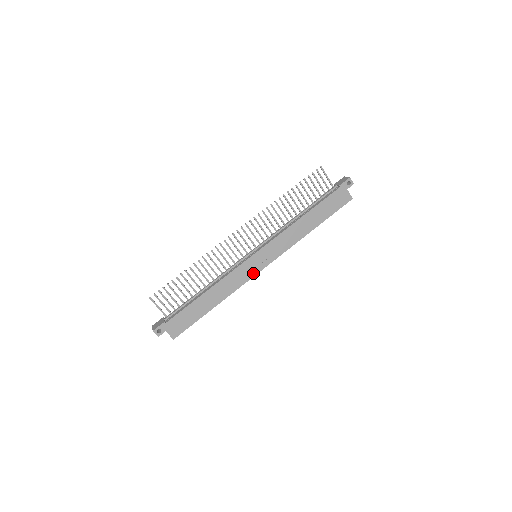
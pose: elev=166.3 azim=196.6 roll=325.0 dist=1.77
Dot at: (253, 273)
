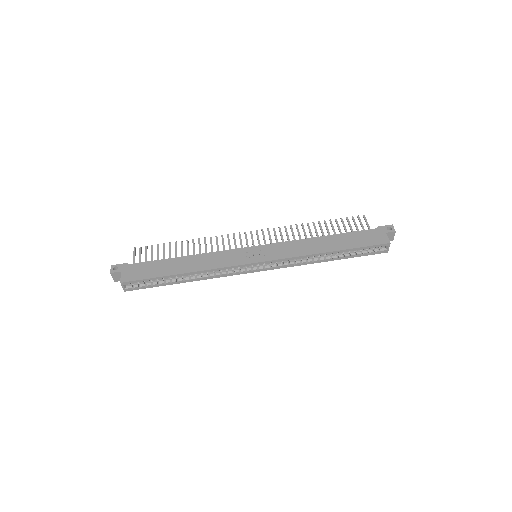
Dot at: (242, 262)
